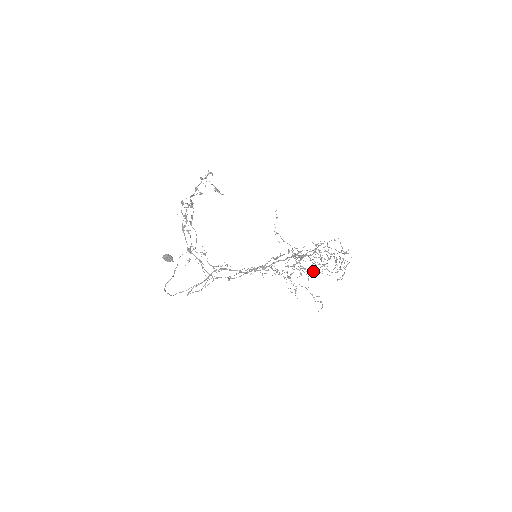
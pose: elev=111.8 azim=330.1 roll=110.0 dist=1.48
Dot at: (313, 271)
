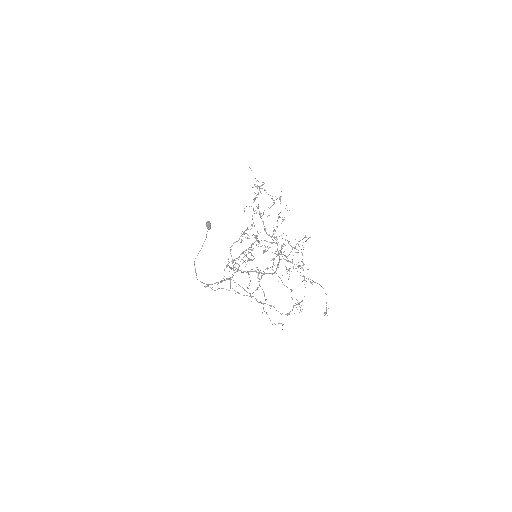
Dot at: (286, 286)
